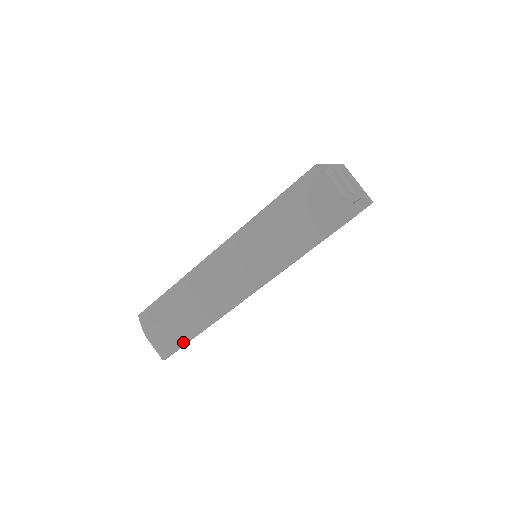
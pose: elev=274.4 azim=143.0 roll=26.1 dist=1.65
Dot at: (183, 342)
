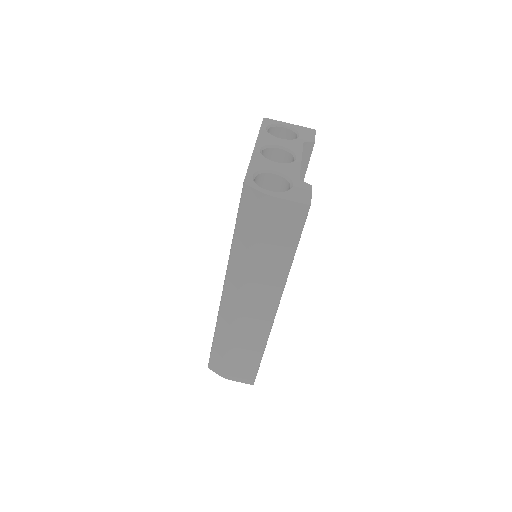
Dot at: (256, 367)
